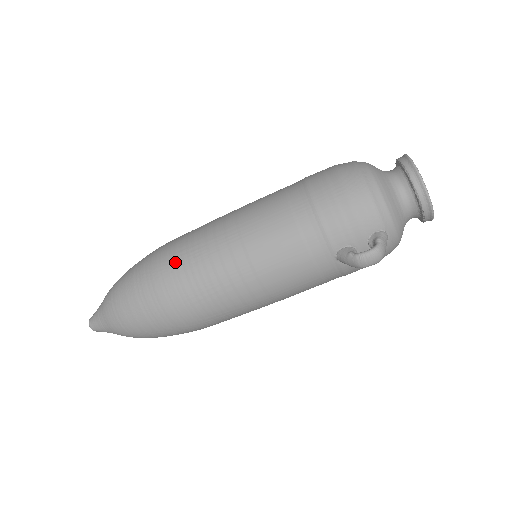
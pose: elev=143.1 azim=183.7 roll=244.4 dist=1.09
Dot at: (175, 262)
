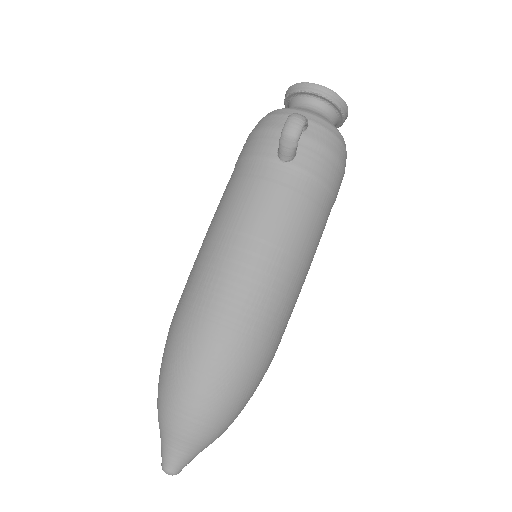
Dot at: (180, 301)
